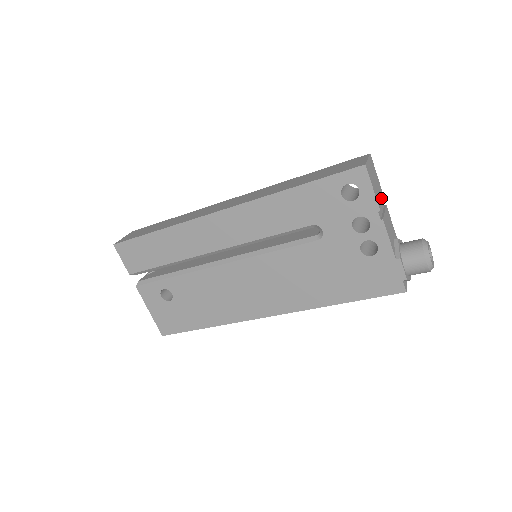
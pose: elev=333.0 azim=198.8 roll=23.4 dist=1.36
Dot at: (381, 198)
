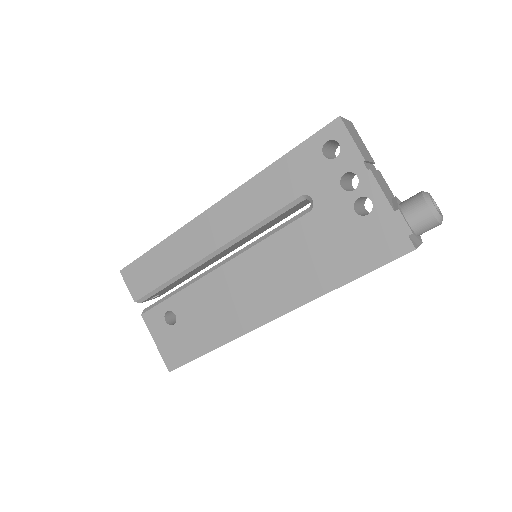
Dot at: (369, 158)
